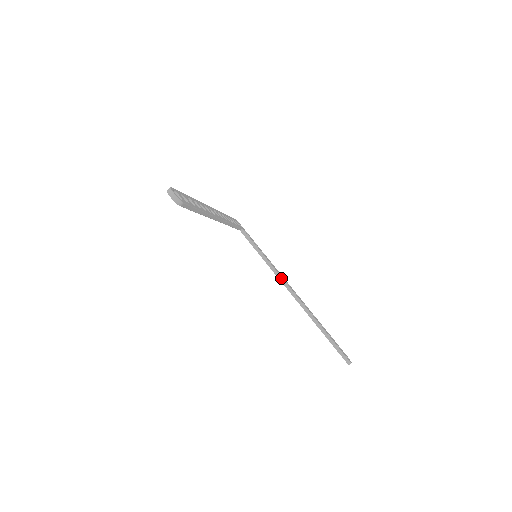
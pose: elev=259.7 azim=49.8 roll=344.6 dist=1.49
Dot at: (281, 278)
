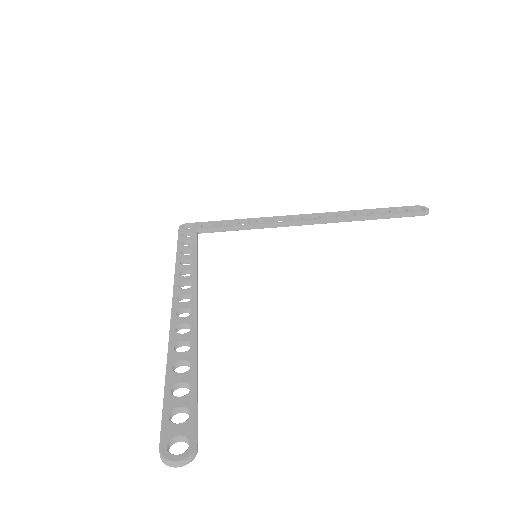
Dot at: (287, 224)
